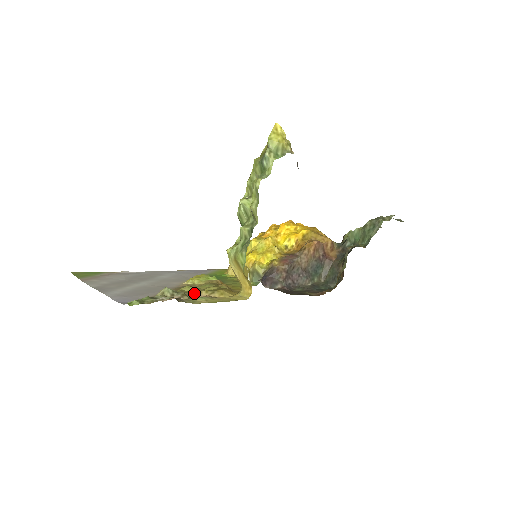
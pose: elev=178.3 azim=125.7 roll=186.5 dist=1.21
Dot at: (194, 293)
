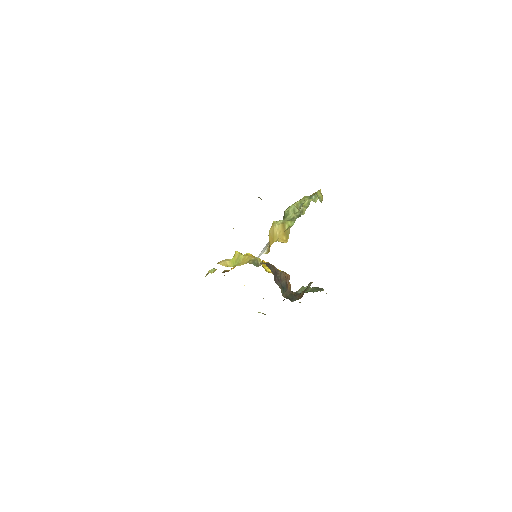
Dot at: occluded
